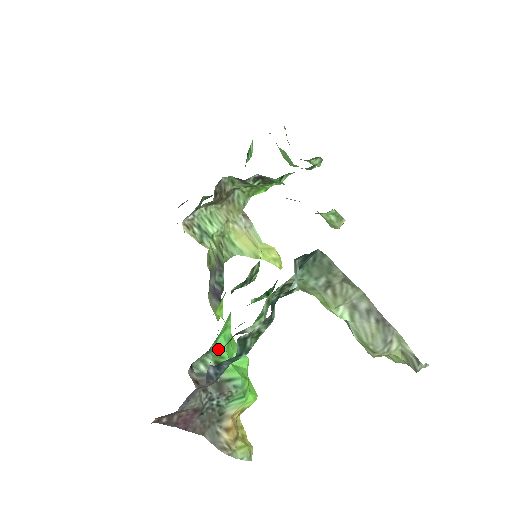
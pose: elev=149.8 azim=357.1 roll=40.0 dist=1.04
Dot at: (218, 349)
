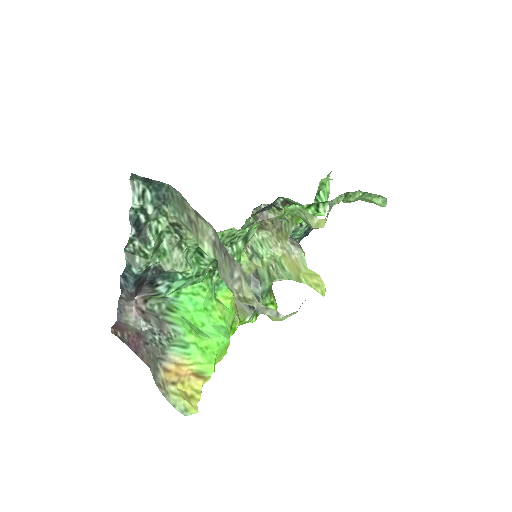
Dot at: (178, 303)
